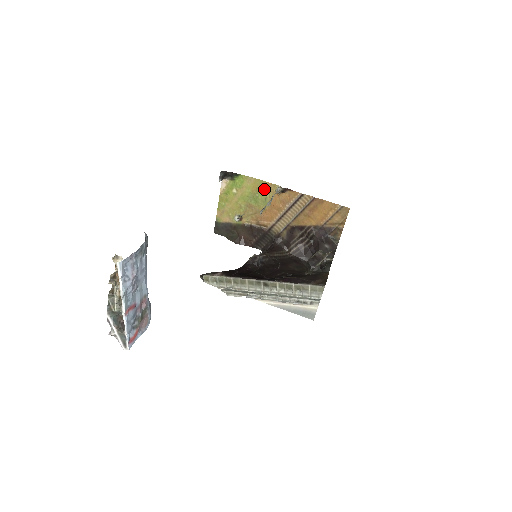
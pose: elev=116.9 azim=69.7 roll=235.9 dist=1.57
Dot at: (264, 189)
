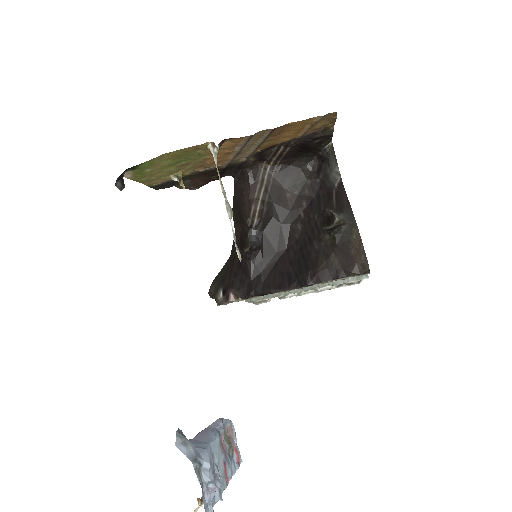
Dot at: (188, 152)
